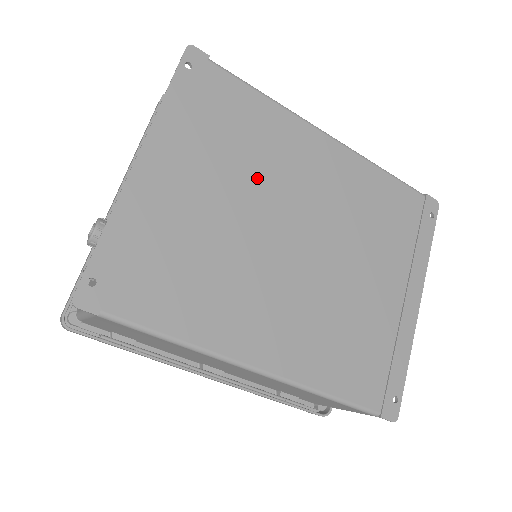
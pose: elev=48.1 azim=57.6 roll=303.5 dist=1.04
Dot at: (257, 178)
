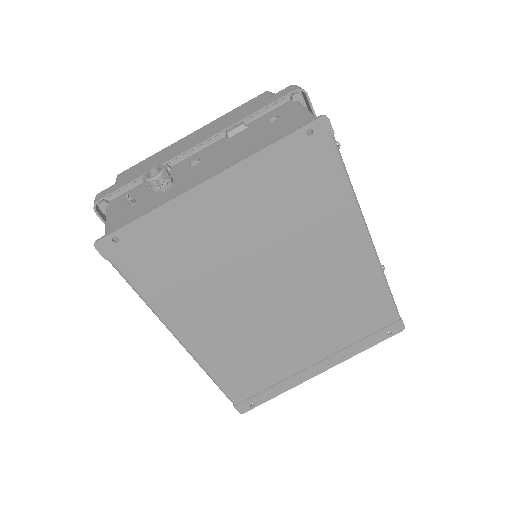
Dot at: (286, 240)
